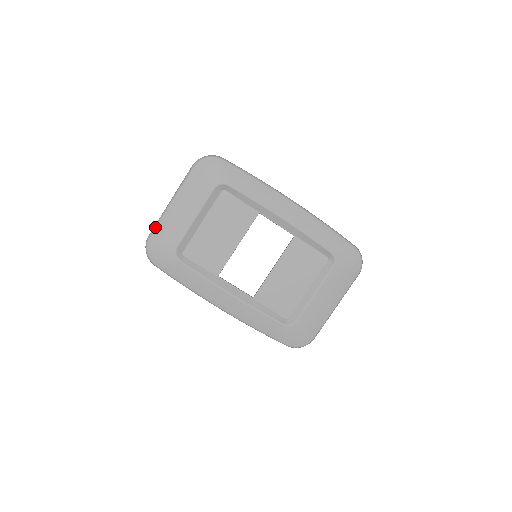
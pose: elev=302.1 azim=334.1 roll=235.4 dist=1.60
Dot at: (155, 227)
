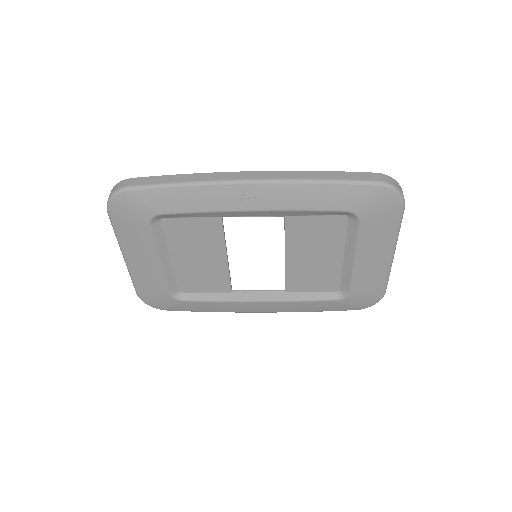
Dot at: (133, 284)
